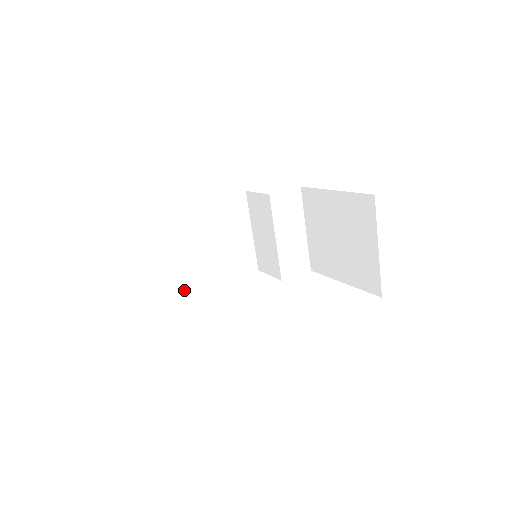
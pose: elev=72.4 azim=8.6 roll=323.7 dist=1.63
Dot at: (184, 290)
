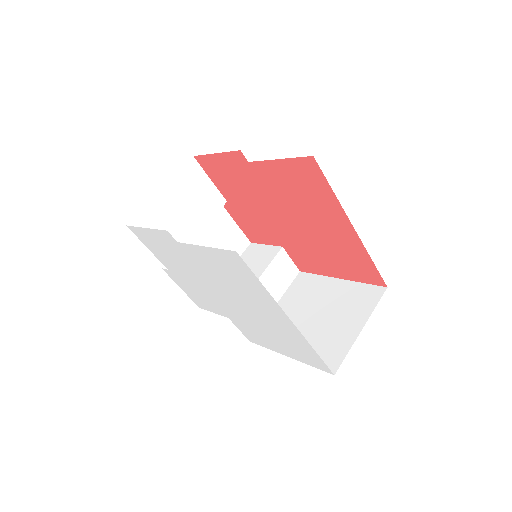
Dot at: occluded
